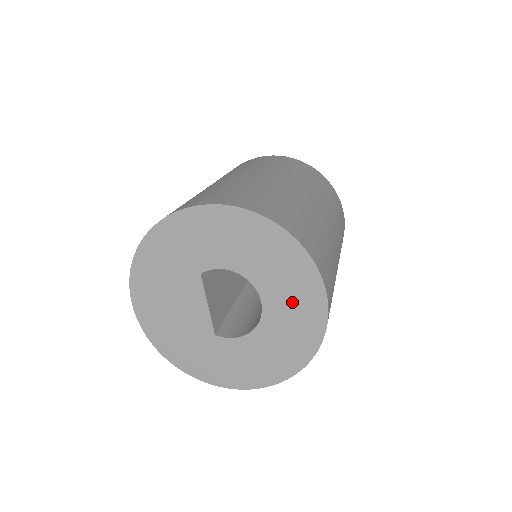
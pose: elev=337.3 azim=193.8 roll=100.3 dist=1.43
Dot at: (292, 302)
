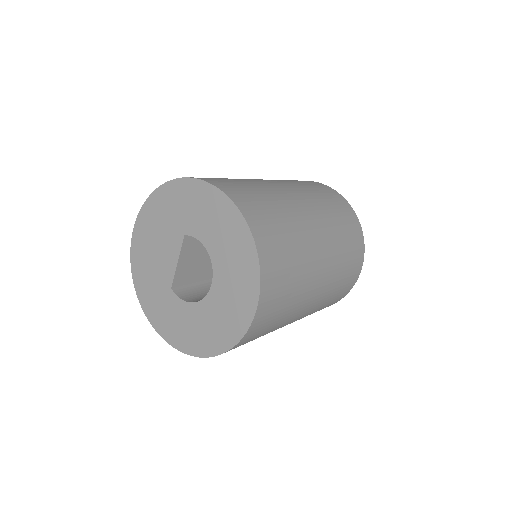
Dot at: (231, 299)
